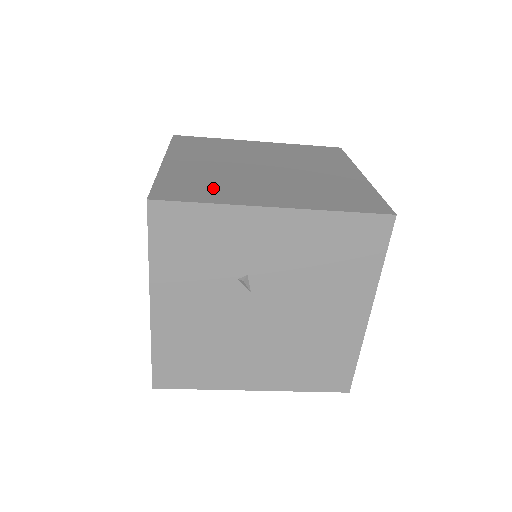
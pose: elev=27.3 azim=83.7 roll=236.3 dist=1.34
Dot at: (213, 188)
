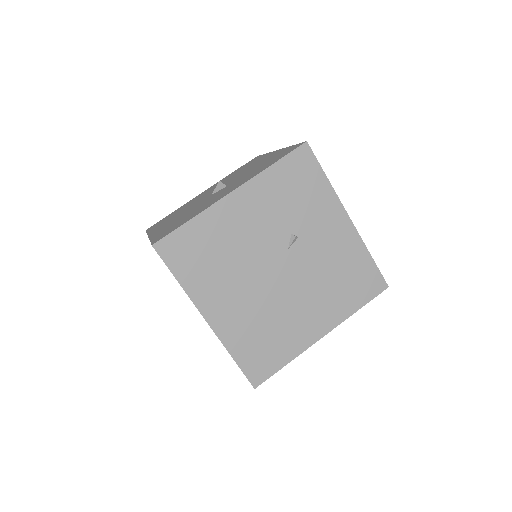
Dot at: occluded
